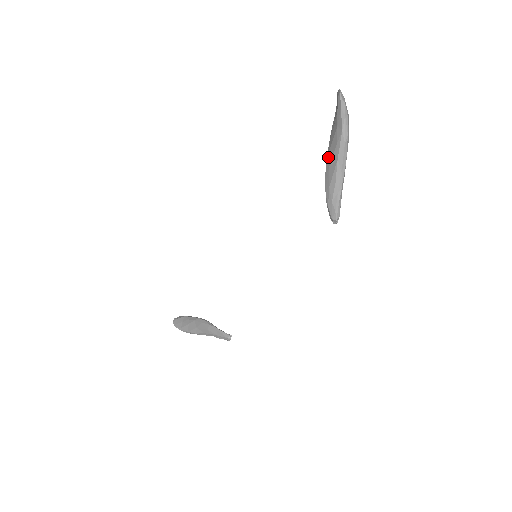
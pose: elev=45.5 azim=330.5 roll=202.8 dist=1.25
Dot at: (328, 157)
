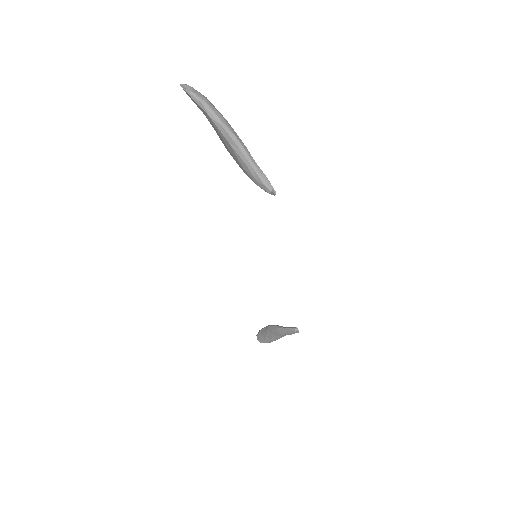
Dot at: occluded
